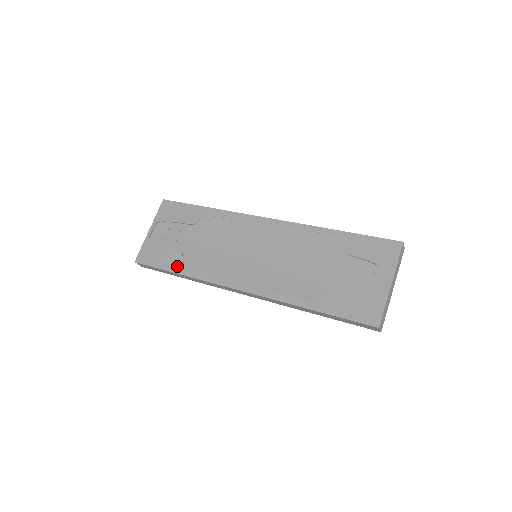
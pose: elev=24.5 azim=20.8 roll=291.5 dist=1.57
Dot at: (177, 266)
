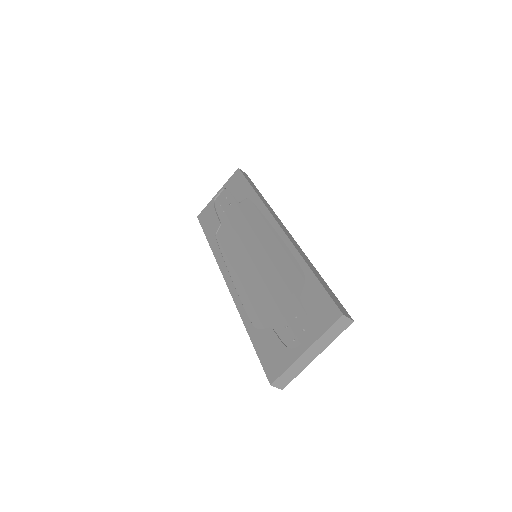
Dot at: (211, 235)
